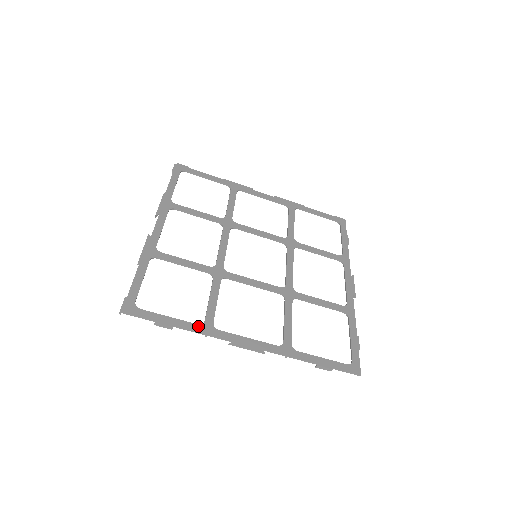
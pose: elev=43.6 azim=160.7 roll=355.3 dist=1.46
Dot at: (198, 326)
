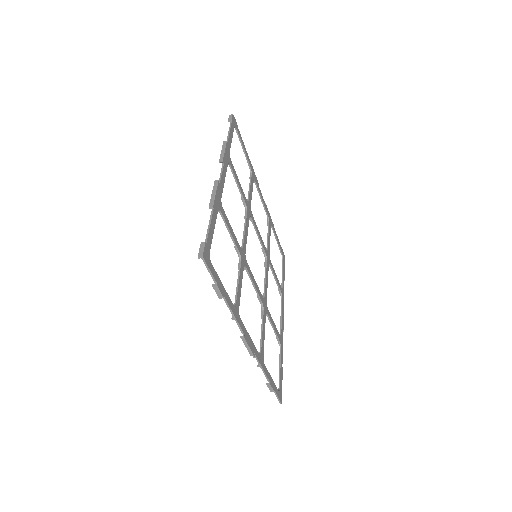
Dot at: (234, 307)
